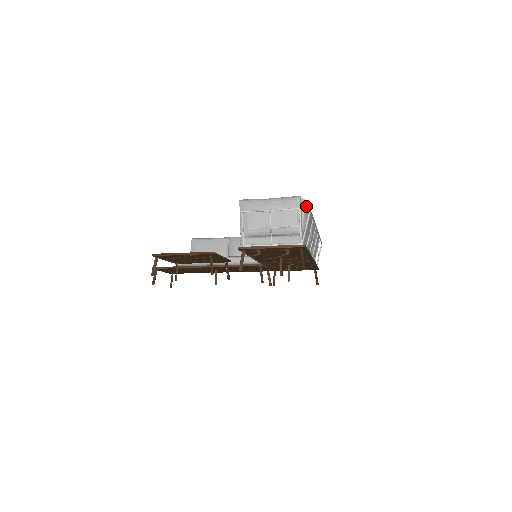
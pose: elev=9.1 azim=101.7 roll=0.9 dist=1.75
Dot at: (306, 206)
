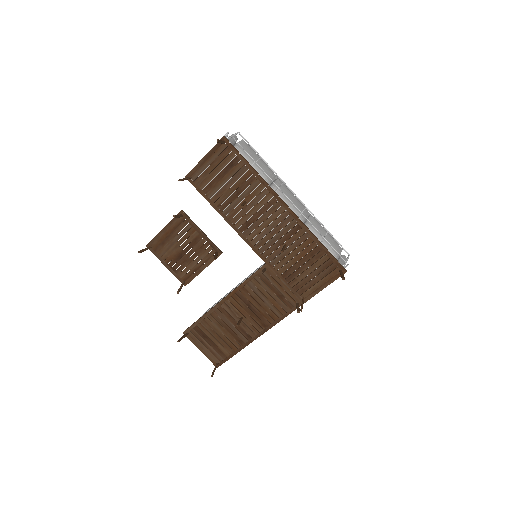
Dot at: (243, 141)
